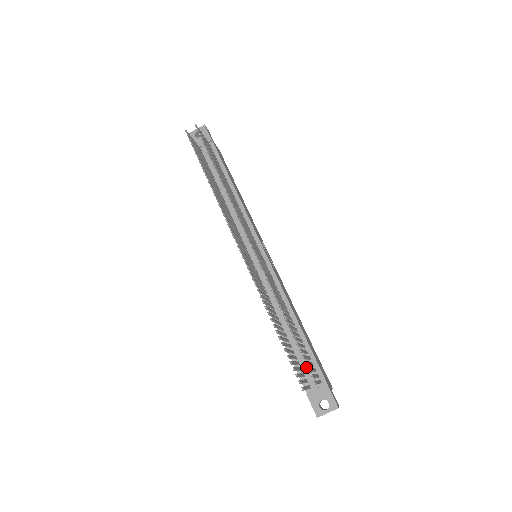
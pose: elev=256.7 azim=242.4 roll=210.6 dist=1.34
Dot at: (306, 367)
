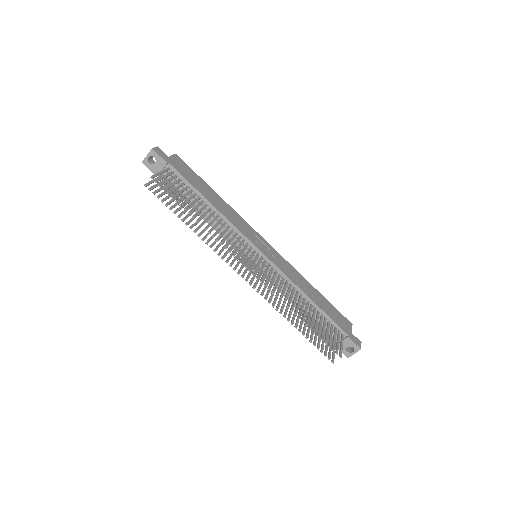
Dot at: occluded
